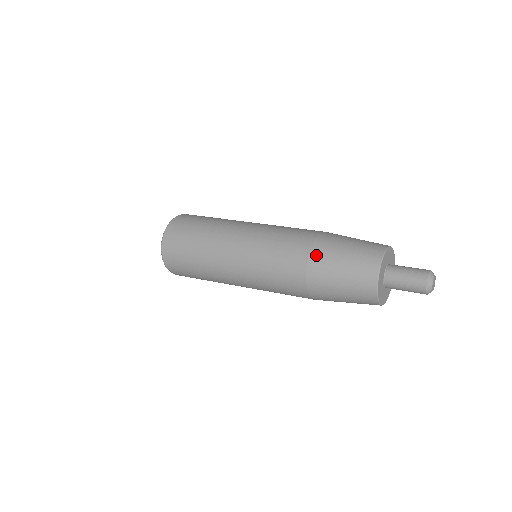
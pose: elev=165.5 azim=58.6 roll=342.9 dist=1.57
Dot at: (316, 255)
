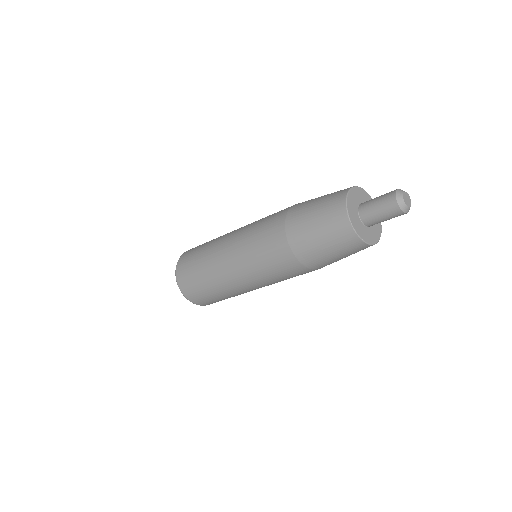
Dot at: (298, 204)
